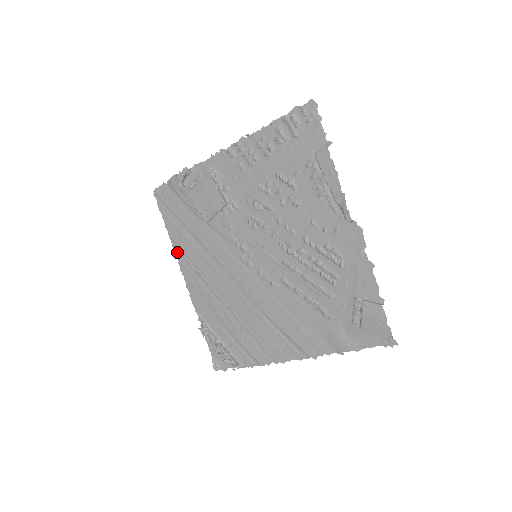
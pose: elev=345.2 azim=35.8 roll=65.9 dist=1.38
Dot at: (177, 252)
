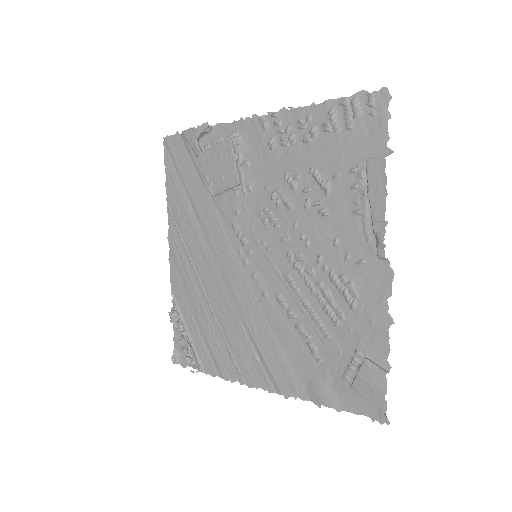
Dot at: (170, 217)
